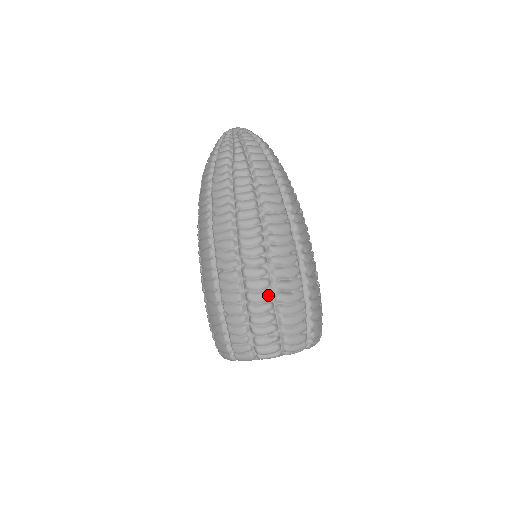
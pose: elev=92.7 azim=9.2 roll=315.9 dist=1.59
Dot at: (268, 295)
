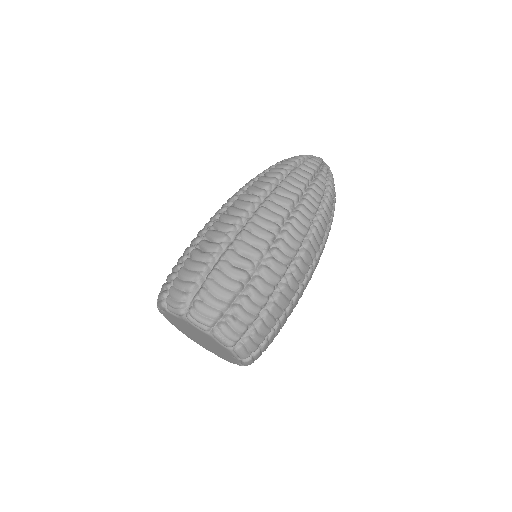
Dot at: (190, 248)
